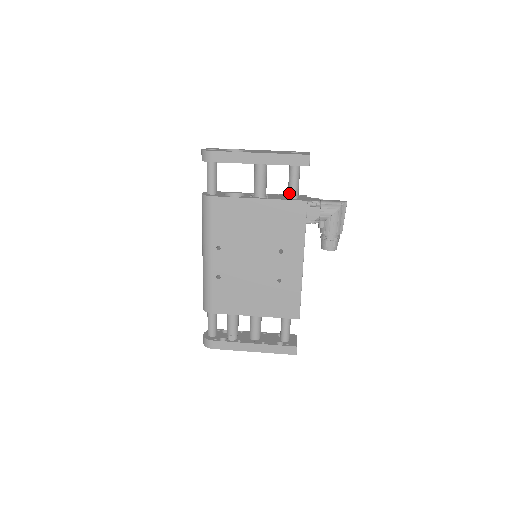
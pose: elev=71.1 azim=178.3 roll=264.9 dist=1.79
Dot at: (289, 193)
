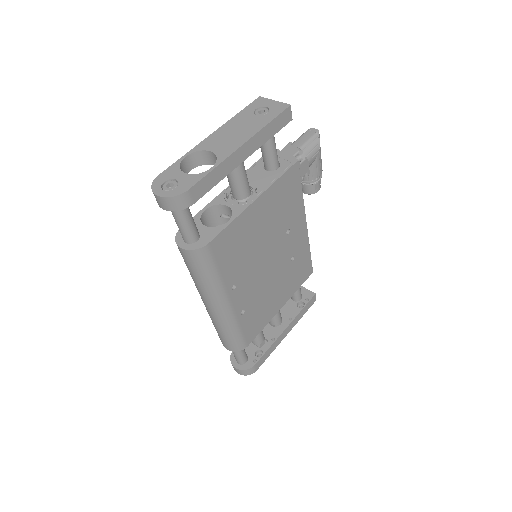
Dot at: (271, 165)
